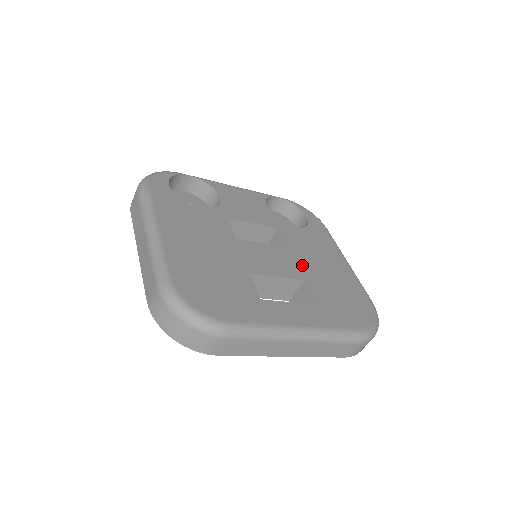
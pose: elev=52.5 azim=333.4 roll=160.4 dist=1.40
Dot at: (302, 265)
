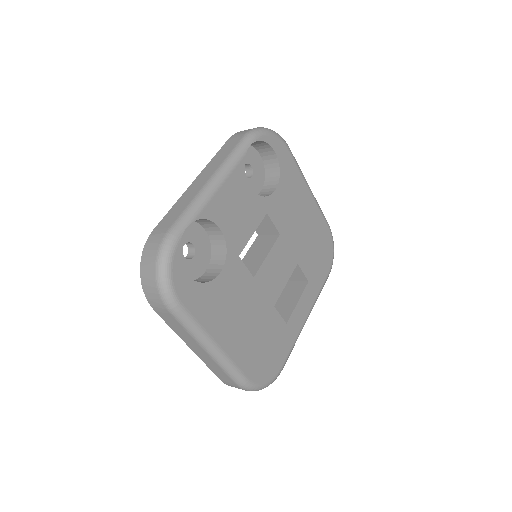
Dot at: (292, 246)
